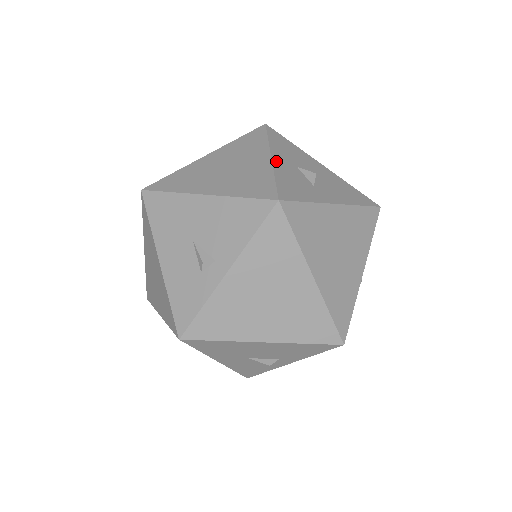
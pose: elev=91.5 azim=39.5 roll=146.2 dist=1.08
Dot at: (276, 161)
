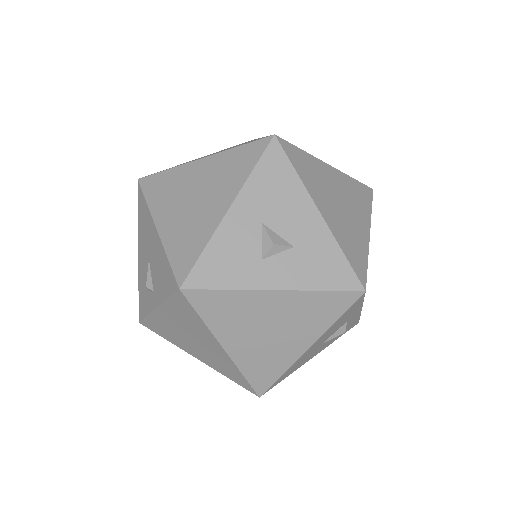
Dot at: (231, 217)
